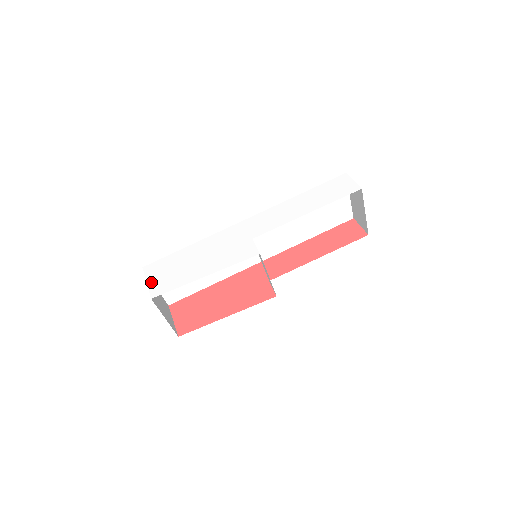
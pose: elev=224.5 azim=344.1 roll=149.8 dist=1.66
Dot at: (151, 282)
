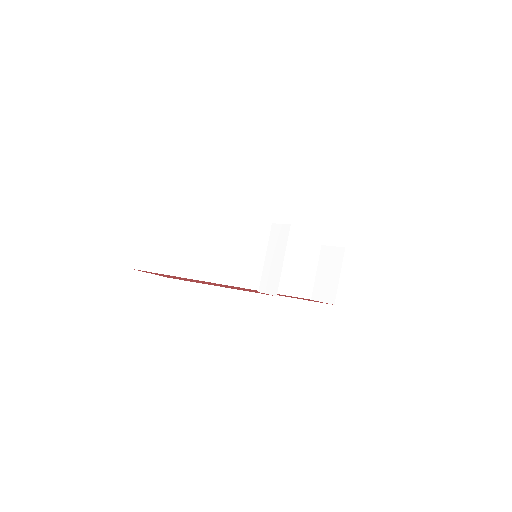
Dot at: occluded
